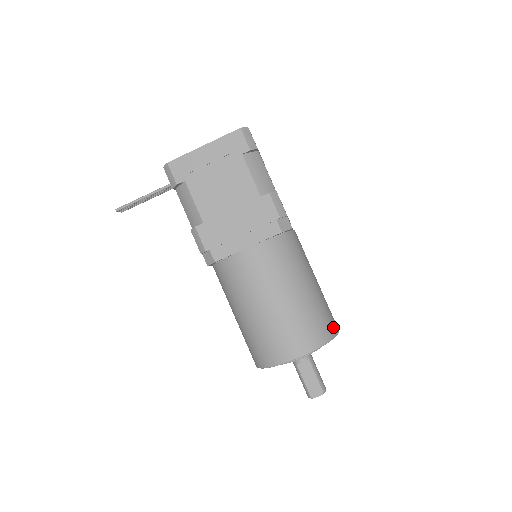
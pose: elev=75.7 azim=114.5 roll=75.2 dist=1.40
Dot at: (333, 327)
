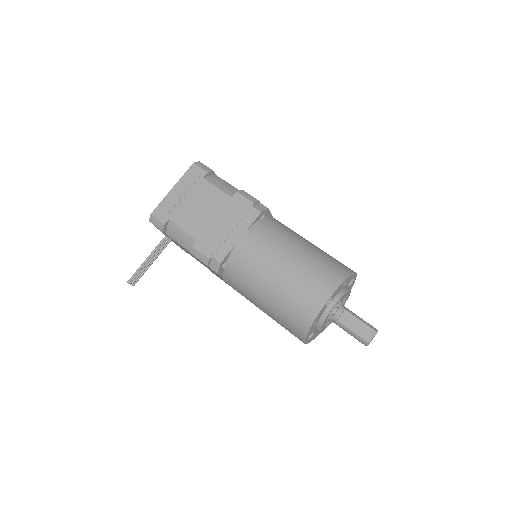
Dot at: (347, 268)
